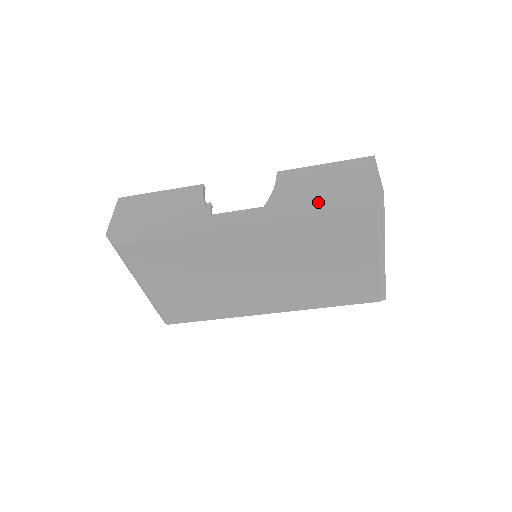
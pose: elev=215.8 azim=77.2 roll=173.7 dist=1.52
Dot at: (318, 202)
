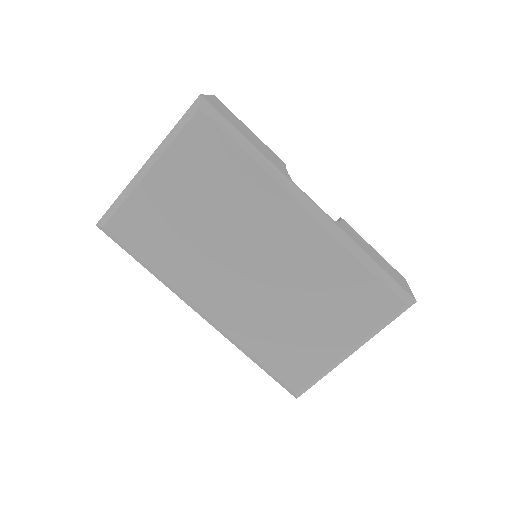
Dot at: (374, 259)
